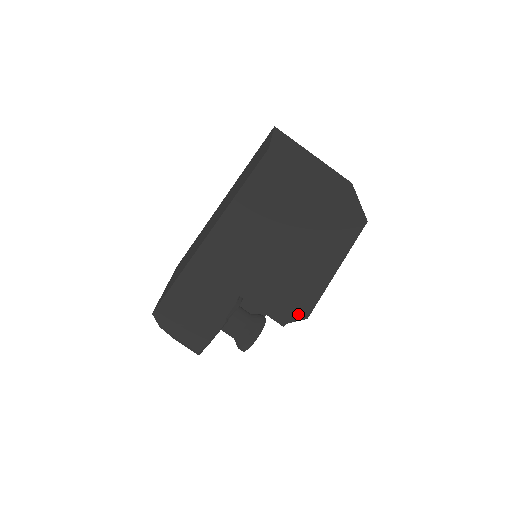
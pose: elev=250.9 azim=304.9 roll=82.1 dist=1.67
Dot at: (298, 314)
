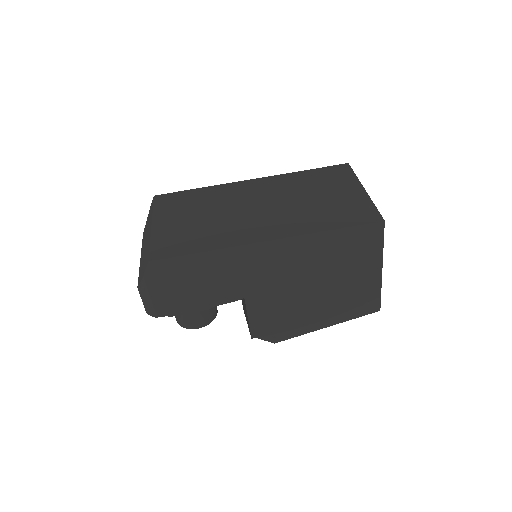
Dot at: (272, 337)
